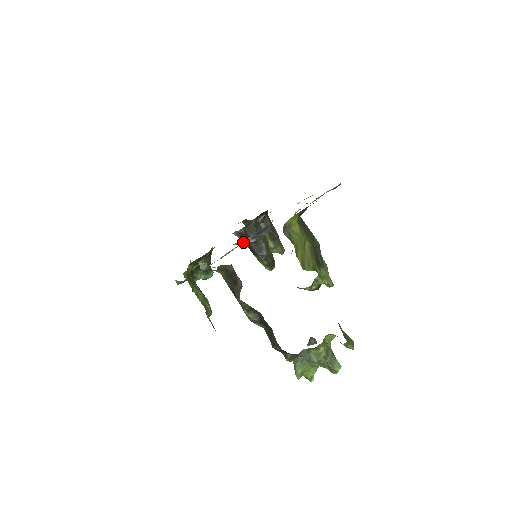
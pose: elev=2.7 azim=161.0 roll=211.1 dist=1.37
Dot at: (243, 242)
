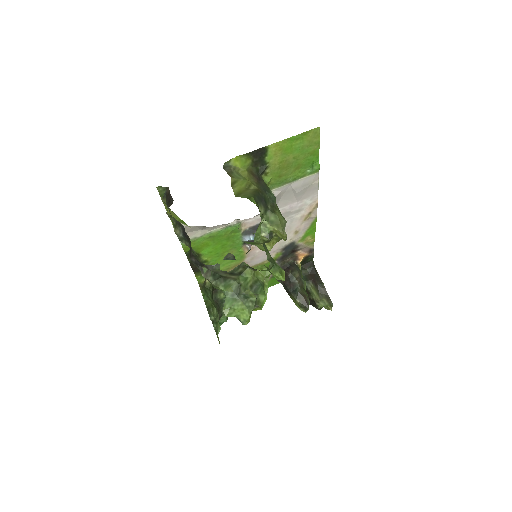
Dot at: (229, 224)
